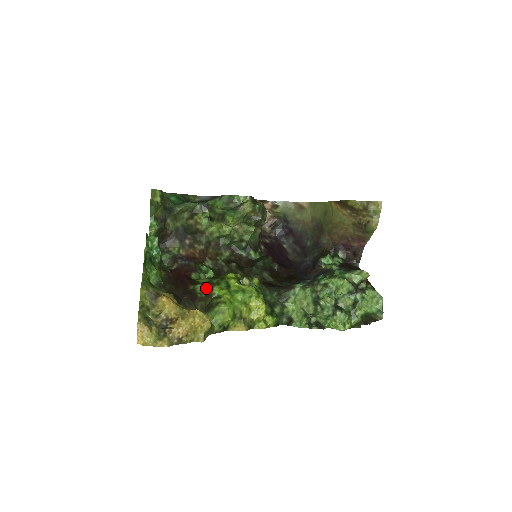
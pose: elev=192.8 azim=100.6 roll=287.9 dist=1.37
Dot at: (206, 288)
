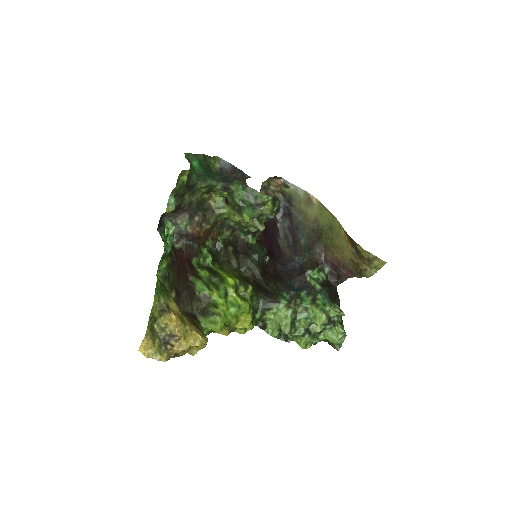
Dot at: (206, 290)
